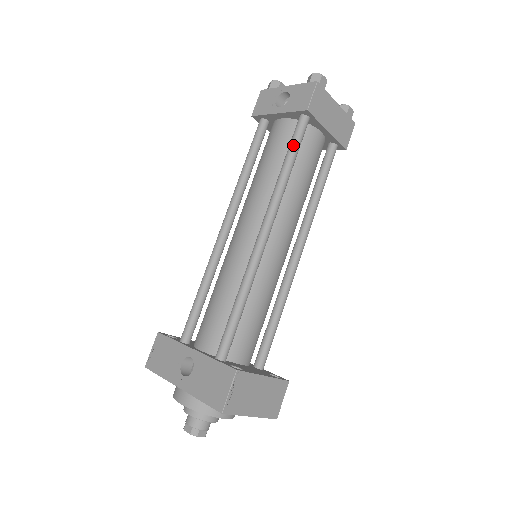
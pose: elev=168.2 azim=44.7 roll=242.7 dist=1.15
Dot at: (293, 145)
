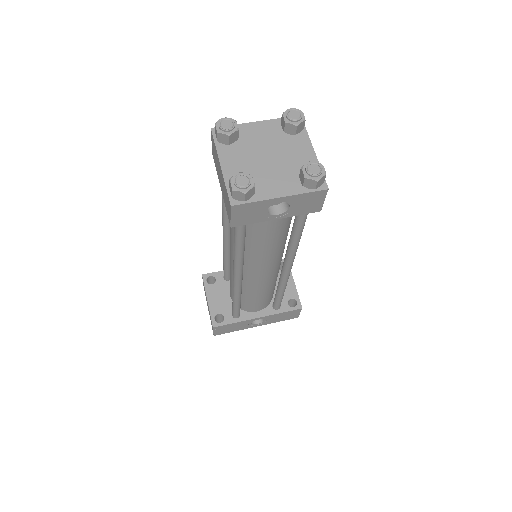
Dot at: (303, 227)
